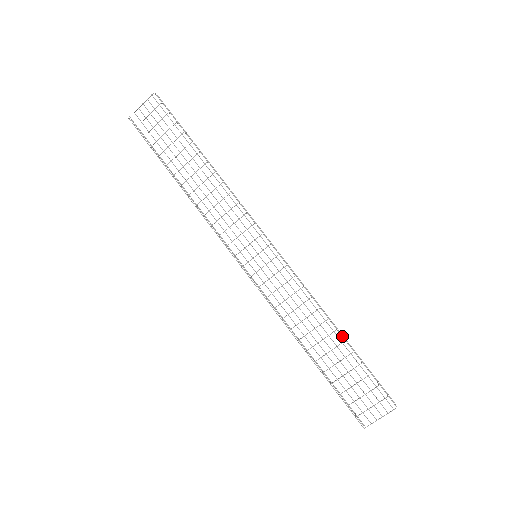
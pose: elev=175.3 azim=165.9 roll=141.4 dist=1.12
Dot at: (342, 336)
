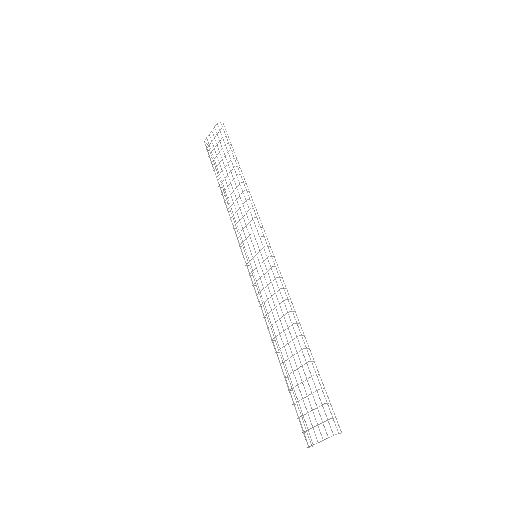
Dot at: (304, 343)
